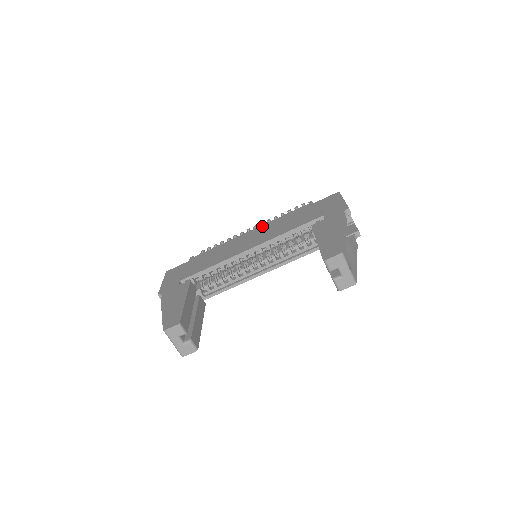
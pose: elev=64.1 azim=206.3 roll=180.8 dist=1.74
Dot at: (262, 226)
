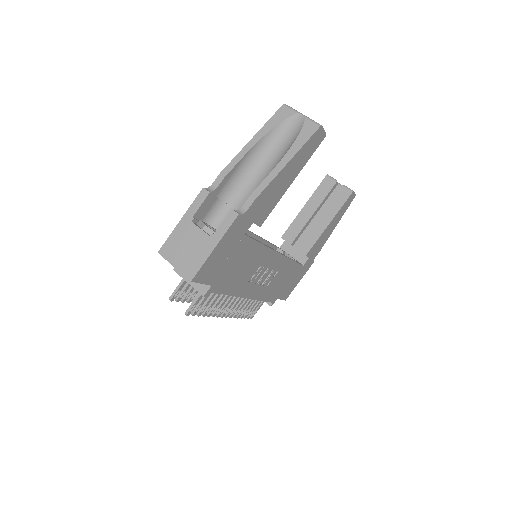
Dot at: occluded
